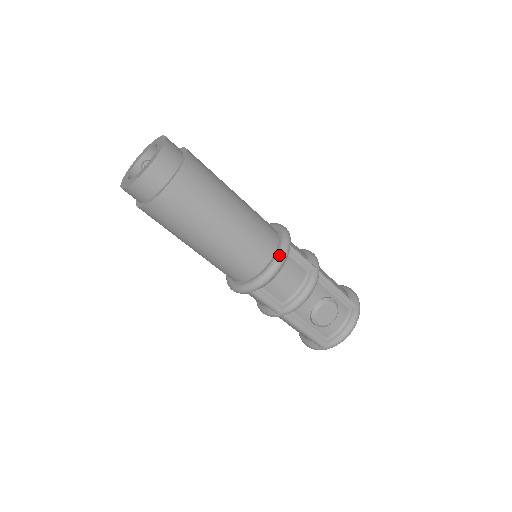
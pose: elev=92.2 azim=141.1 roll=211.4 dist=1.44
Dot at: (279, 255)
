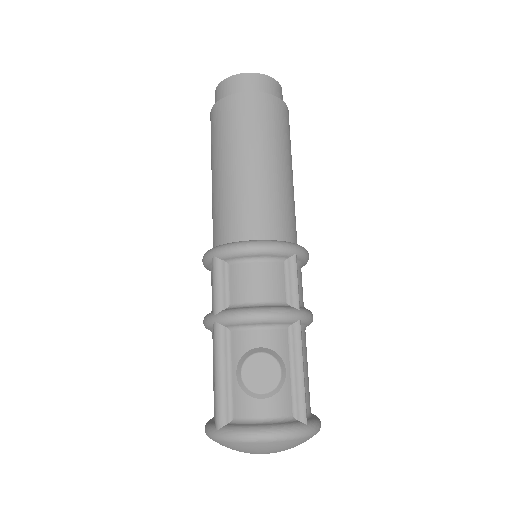
Dot at: (275, 241)
